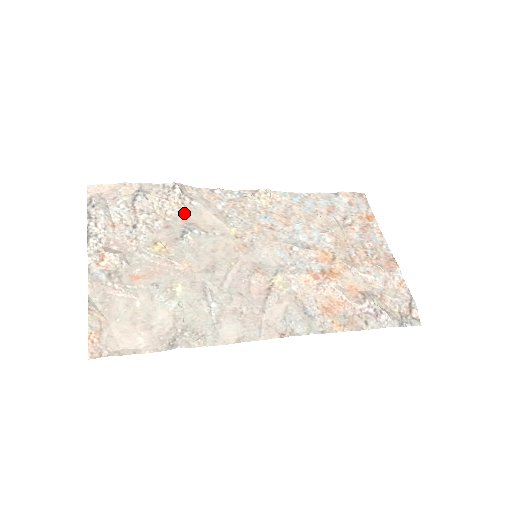
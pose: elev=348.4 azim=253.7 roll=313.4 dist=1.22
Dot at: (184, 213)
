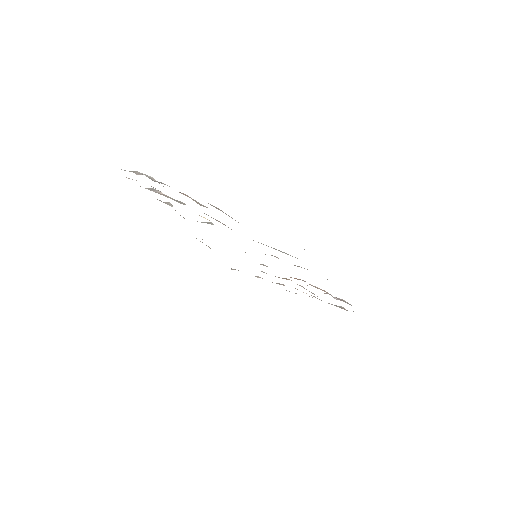
Dot at: occluded
